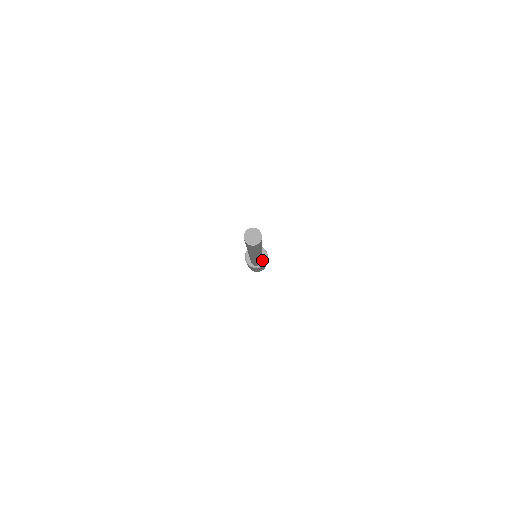
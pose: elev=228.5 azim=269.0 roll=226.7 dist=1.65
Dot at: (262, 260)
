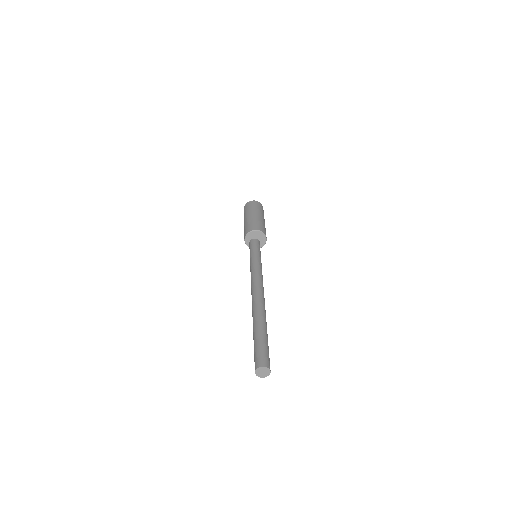
Dot at: (260, 244)
